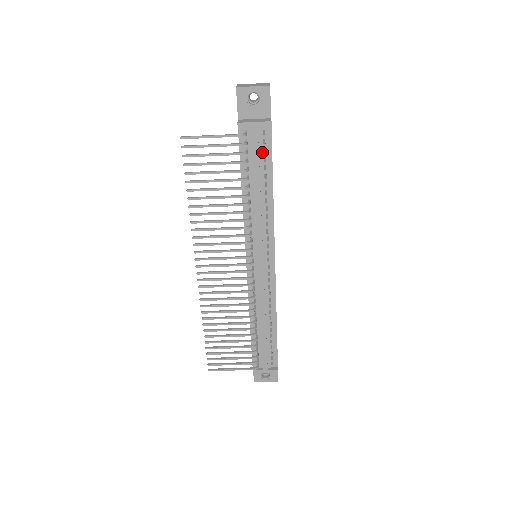
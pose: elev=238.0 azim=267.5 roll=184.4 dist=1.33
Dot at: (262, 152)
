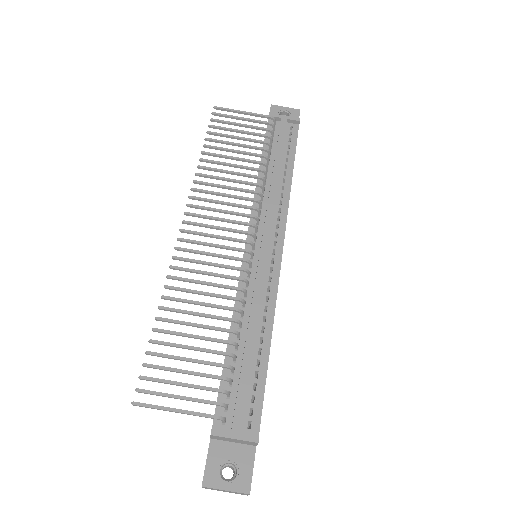
Dot at: (287, 141)
